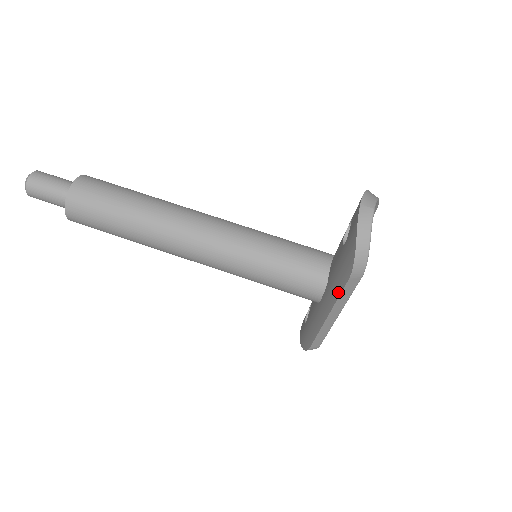
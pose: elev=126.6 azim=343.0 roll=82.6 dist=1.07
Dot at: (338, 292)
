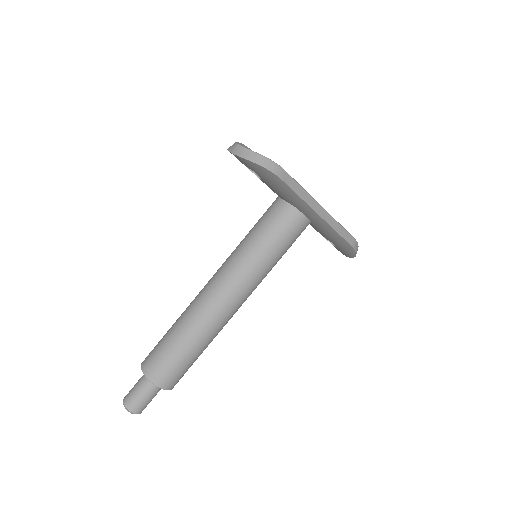
Dot at: (294, 194)
